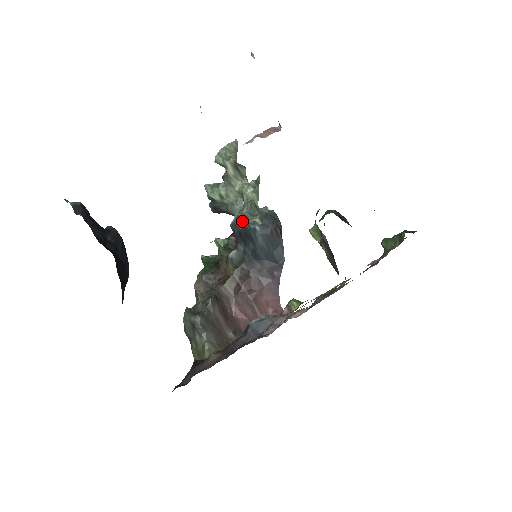
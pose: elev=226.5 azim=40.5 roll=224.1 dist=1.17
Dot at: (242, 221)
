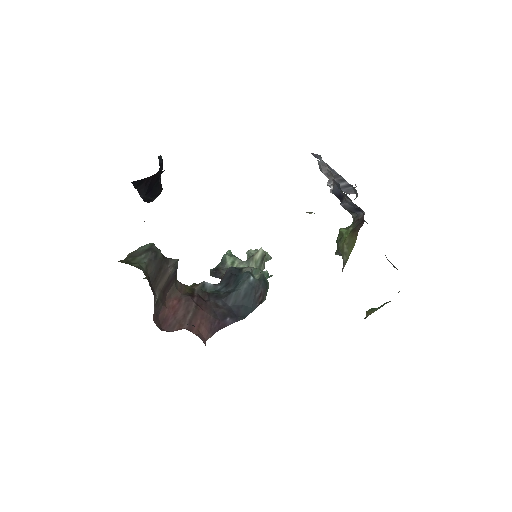
Dot at: (241, 272)
